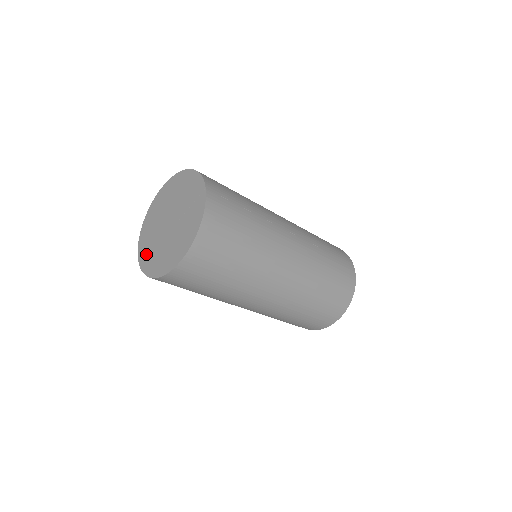
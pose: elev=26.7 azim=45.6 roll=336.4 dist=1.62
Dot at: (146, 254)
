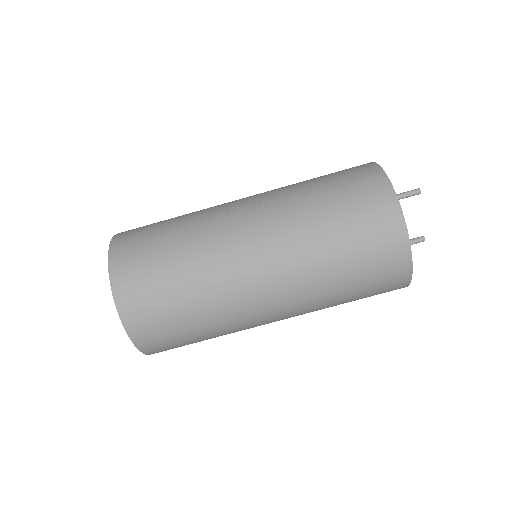
Dot at: occluded
